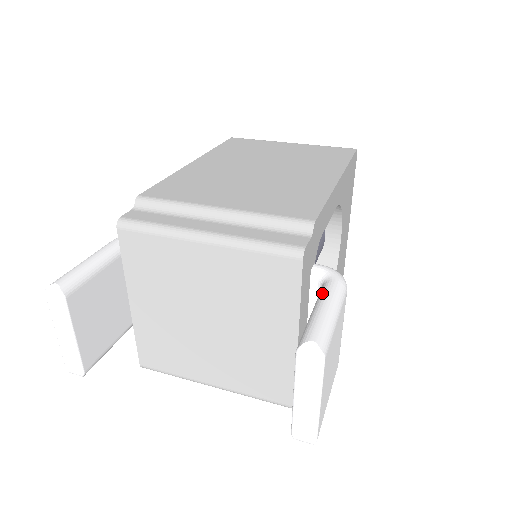
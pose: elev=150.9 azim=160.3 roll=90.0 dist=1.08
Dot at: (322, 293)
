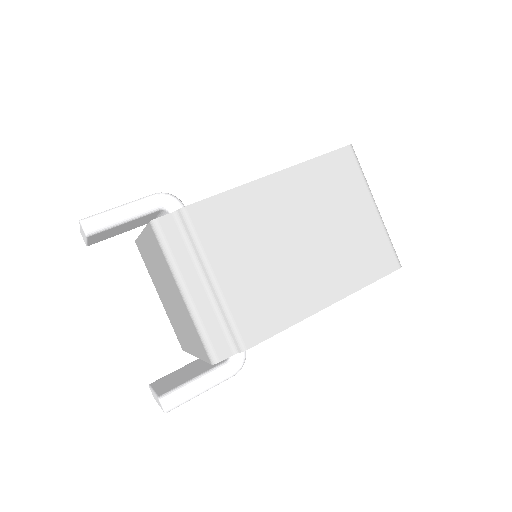
Dot at: (214, 372)
